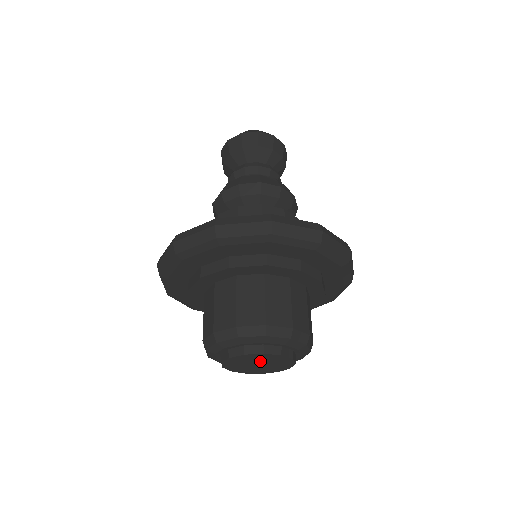
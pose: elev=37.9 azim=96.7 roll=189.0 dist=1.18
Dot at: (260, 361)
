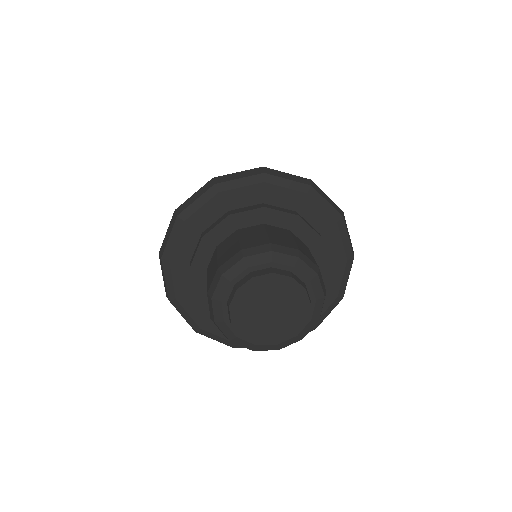
Dot at: (277, 300)
